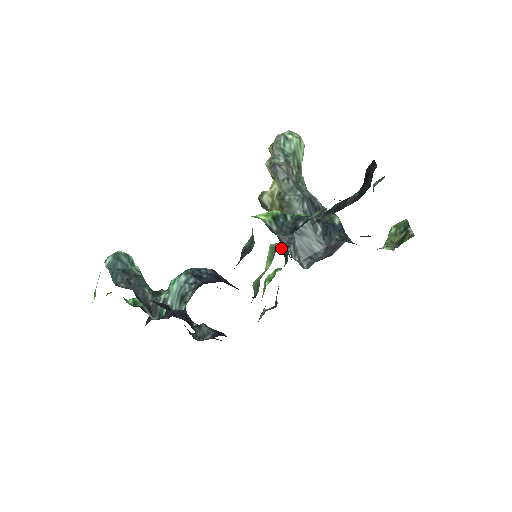
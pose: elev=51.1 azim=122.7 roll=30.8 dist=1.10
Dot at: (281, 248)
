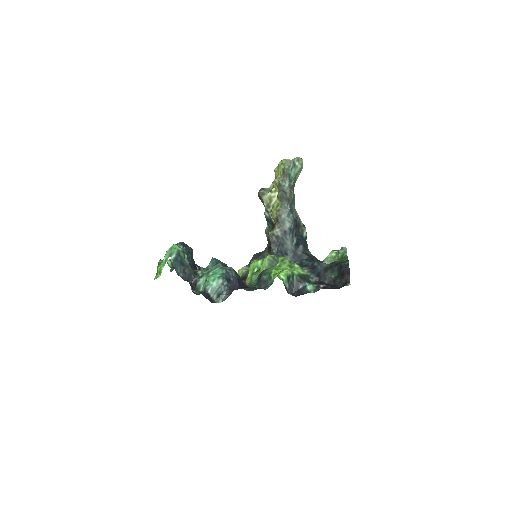
Dot at: (275, 263)
